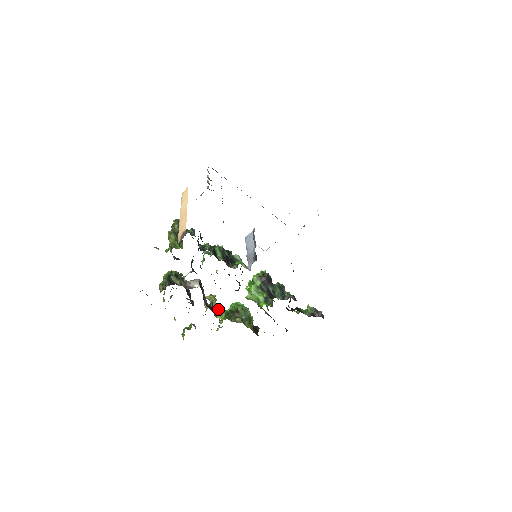
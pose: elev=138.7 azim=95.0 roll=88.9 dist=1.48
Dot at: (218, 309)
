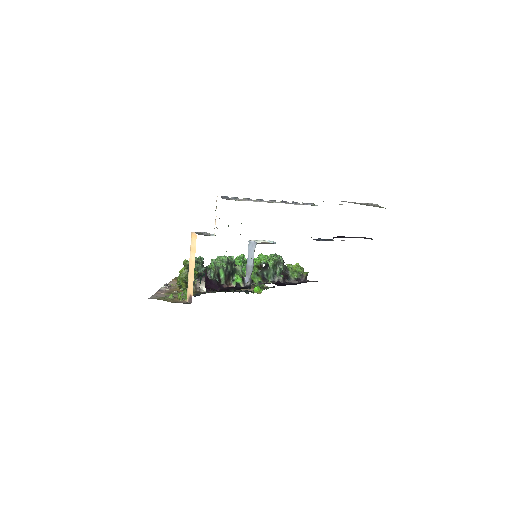
Dot at: occluded
